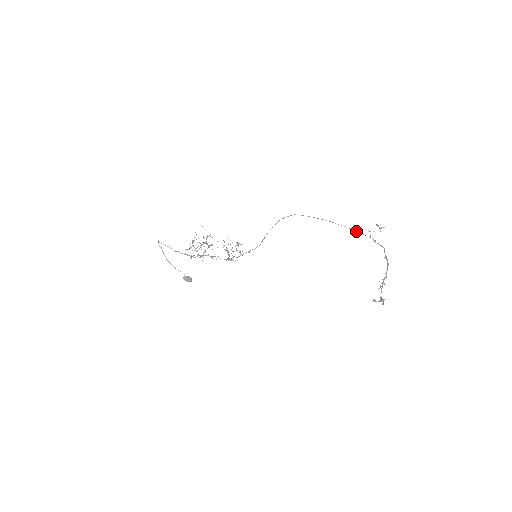
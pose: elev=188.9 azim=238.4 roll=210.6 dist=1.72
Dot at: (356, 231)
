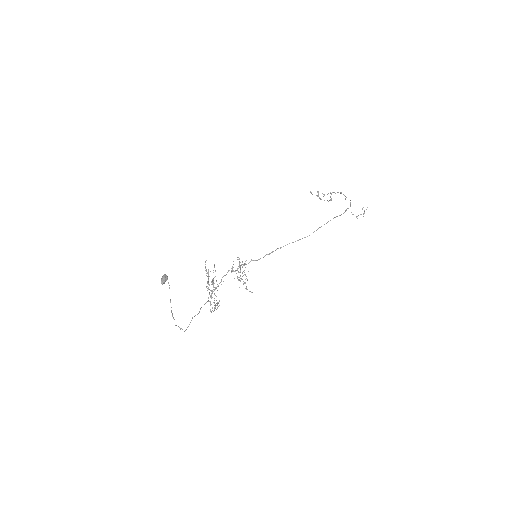
Dot at: occluded
